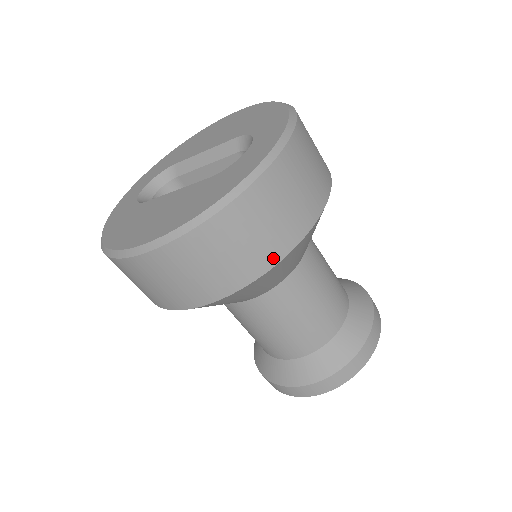
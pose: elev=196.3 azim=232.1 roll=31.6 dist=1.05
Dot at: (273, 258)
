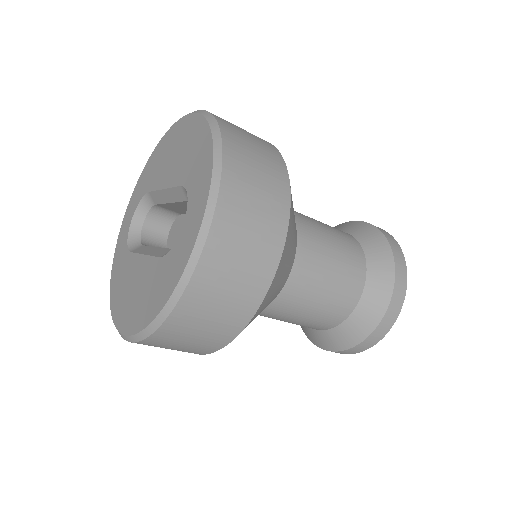
Dot at: (234, 330)
